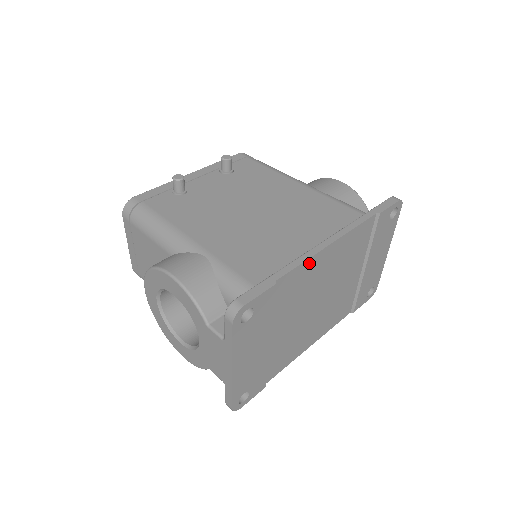
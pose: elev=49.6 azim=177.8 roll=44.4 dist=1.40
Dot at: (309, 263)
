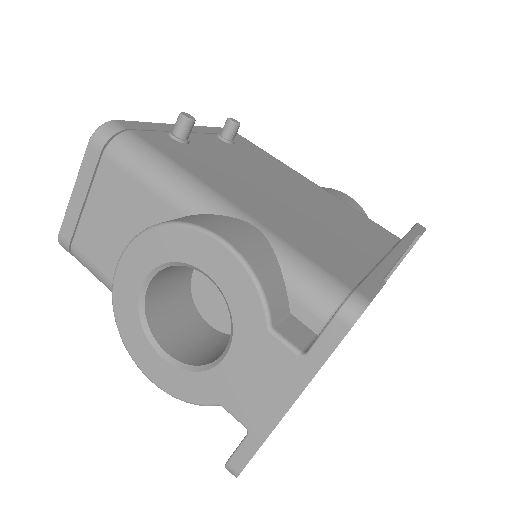
Dot at: occluded
